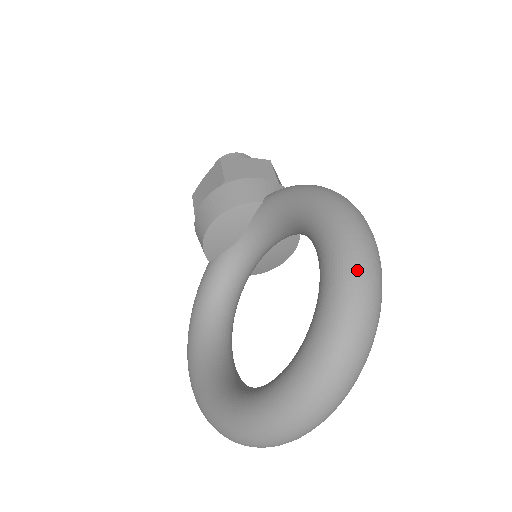
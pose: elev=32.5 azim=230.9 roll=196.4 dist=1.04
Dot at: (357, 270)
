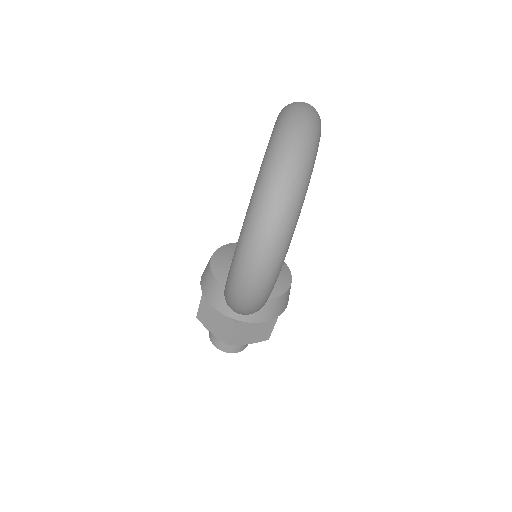
Dot at: occluded
